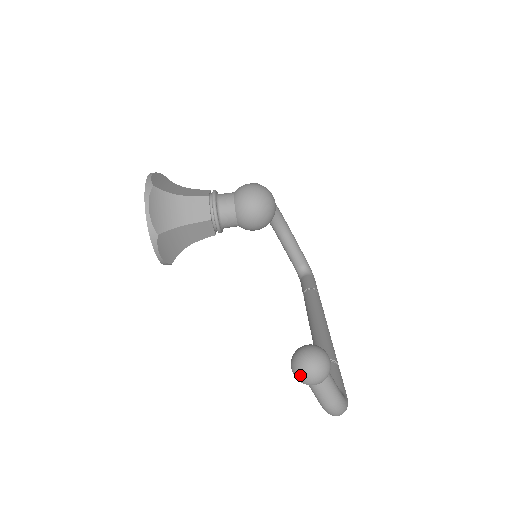
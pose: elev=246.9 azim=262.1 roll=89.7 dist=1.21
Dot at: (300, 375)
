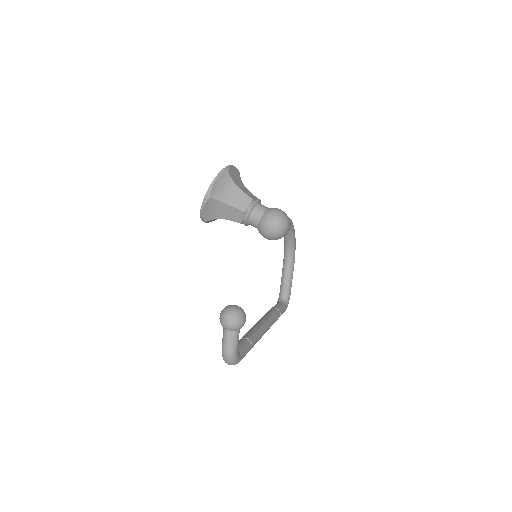
Dot at: (222, 316)
